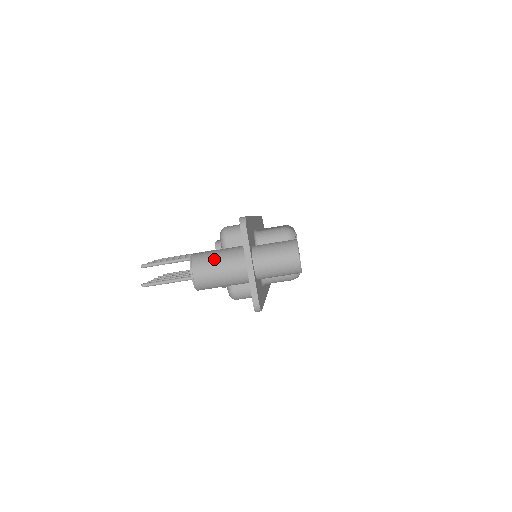
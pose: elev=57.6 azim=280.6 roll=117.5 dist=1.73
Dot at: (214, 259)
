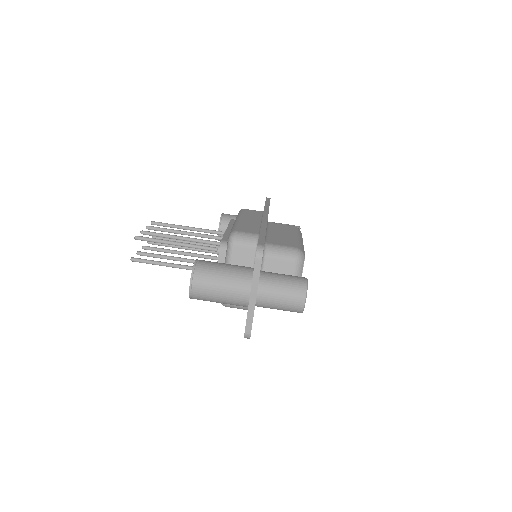
Dot at: (218, 278)
